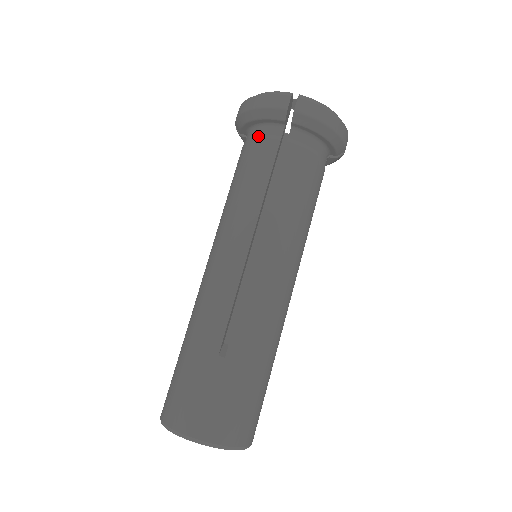
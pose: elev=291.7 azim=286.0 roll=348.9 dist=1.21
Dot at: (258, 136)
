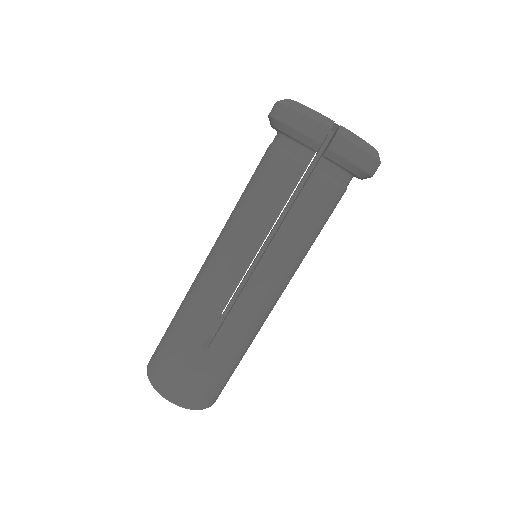
Dot at: (286, 152)
